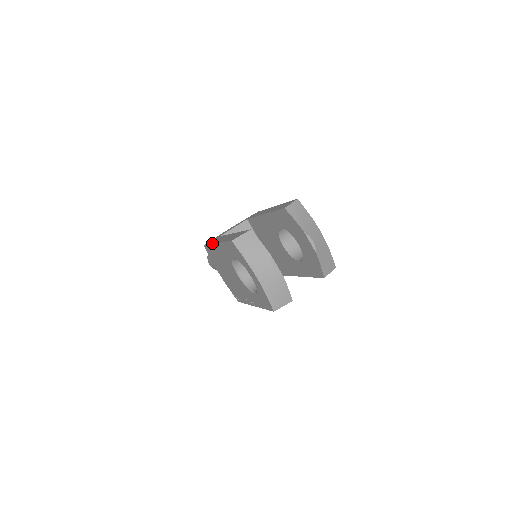
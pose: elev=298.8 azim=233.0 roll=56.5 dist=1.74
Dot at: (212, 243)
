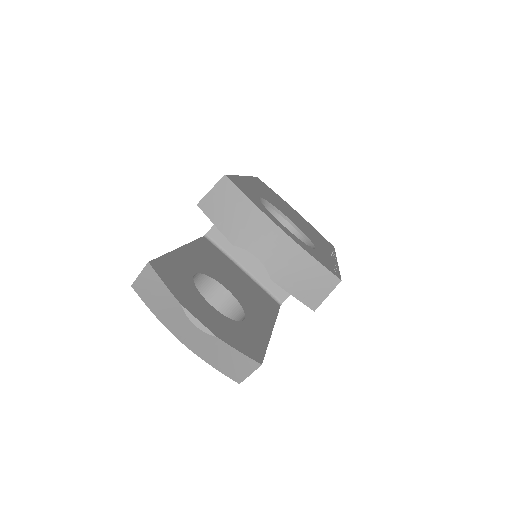
Dot at: occluded
